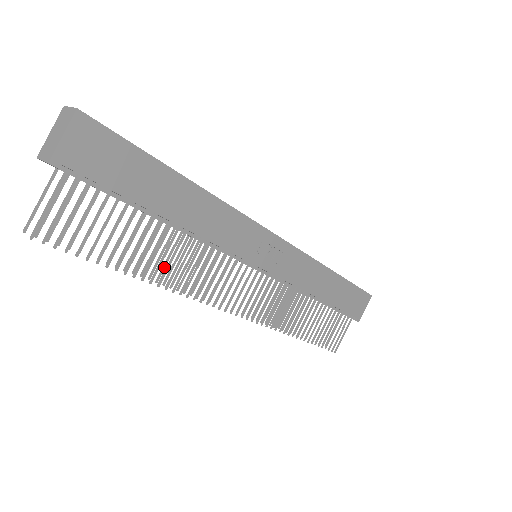
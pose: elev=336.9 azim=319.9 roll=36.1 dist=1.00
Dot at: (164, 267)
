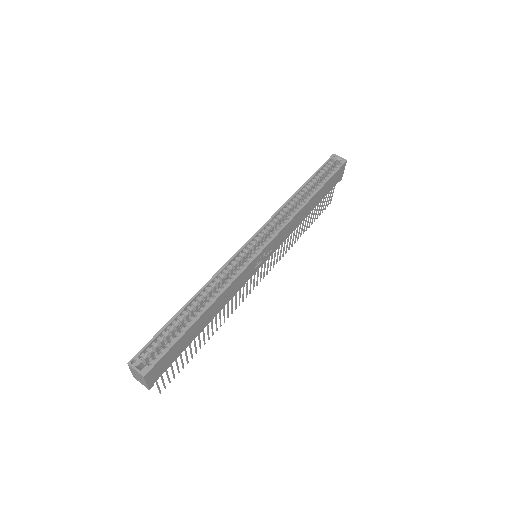
Dot at: occluded
